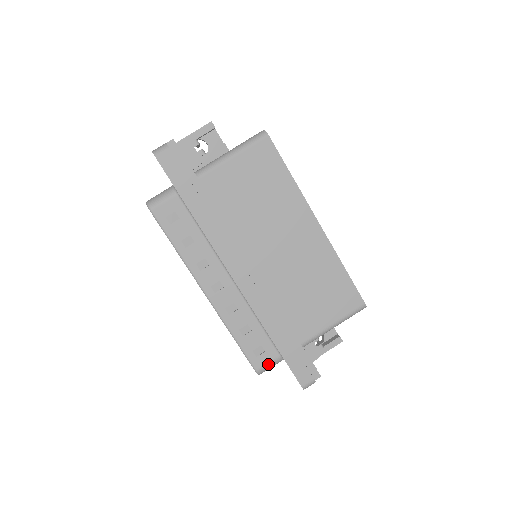
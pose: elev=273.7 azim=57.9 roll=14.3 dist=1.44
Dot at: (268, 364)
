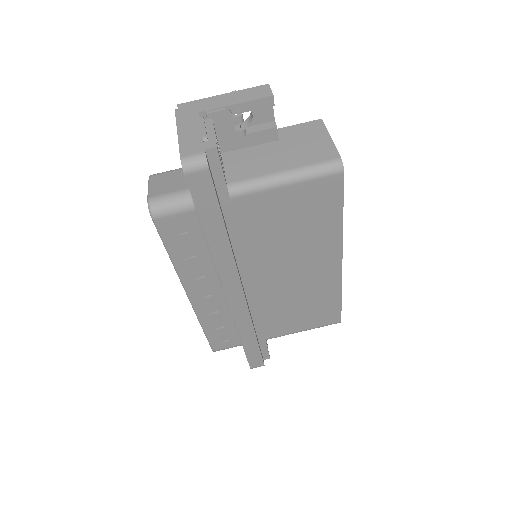
Dot at: (227, 348)
